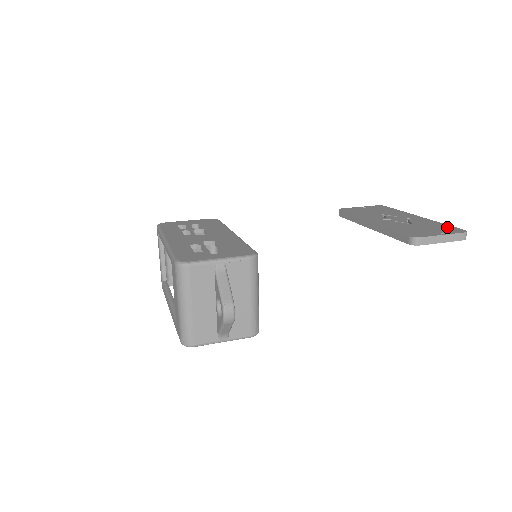
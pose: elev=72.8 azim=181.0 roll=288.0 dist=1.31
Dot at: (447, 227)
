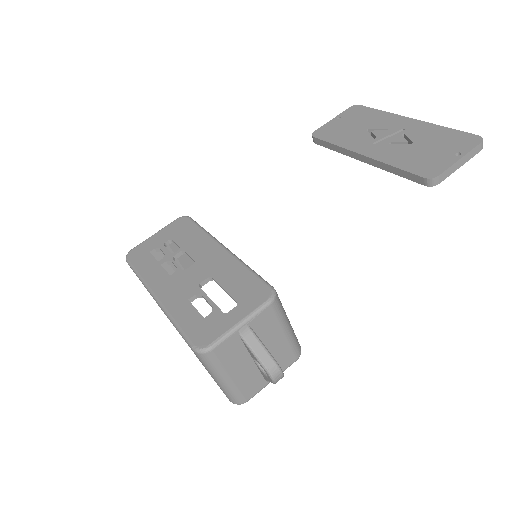
Dot at: (456, 136)
